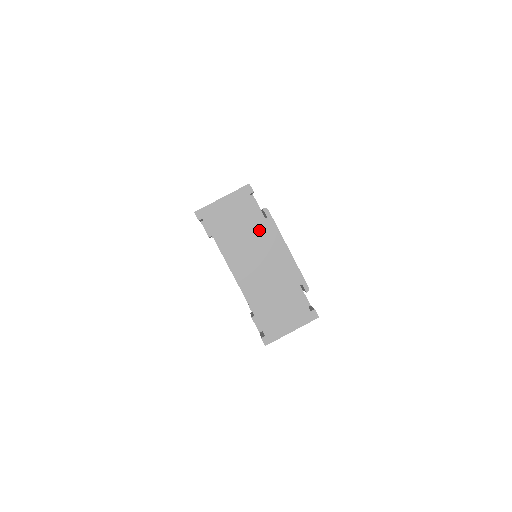
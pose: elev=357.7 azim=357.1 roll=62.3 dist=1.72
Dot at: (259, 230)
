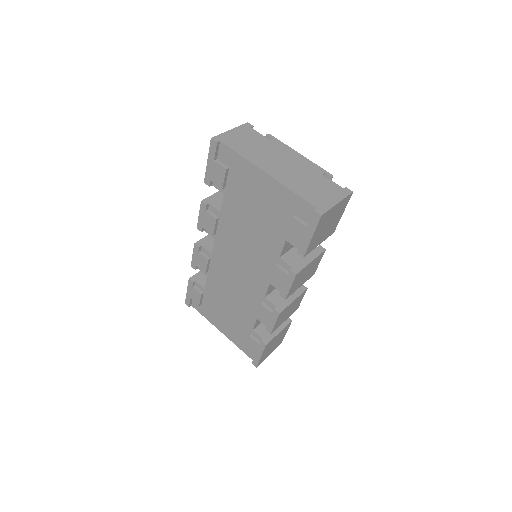
Dot at: (270, 145)
